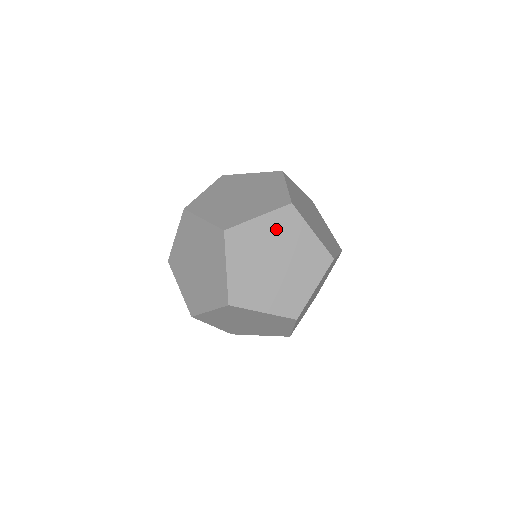
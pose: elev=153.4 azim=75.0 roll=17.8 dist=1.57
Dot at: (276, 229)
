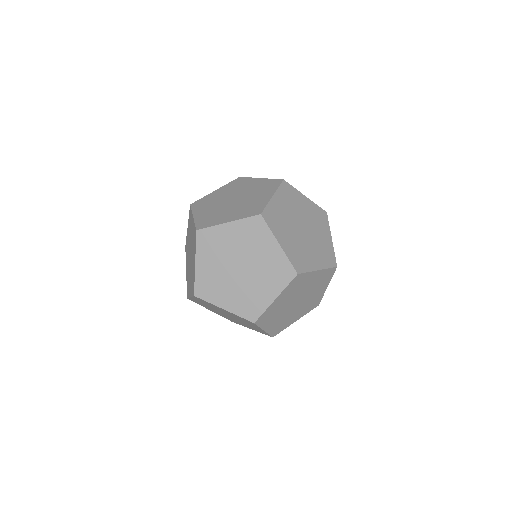
Dot at: (287, 202)
